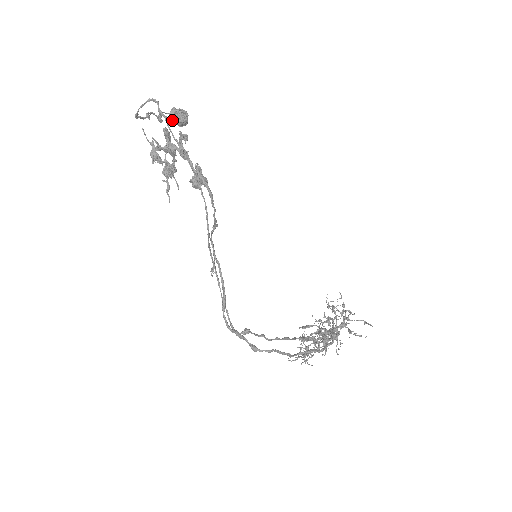
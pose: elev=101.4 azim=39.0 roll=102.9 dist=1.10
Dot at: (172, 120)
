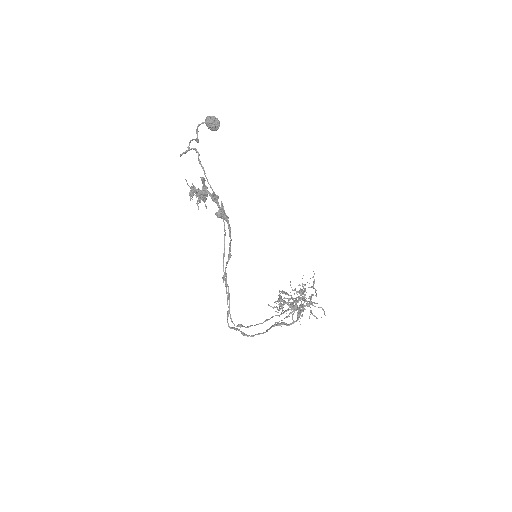
Dot at: (206, 124)
